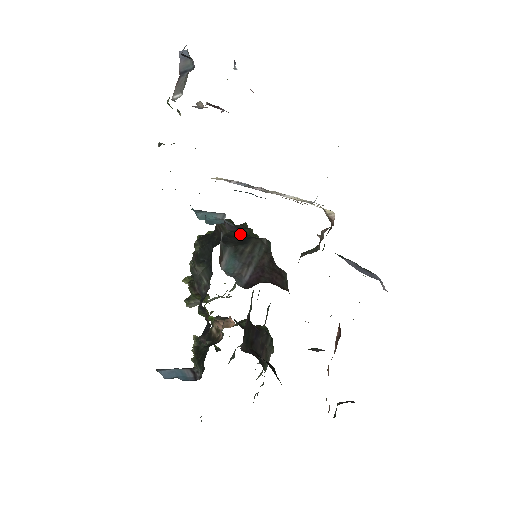
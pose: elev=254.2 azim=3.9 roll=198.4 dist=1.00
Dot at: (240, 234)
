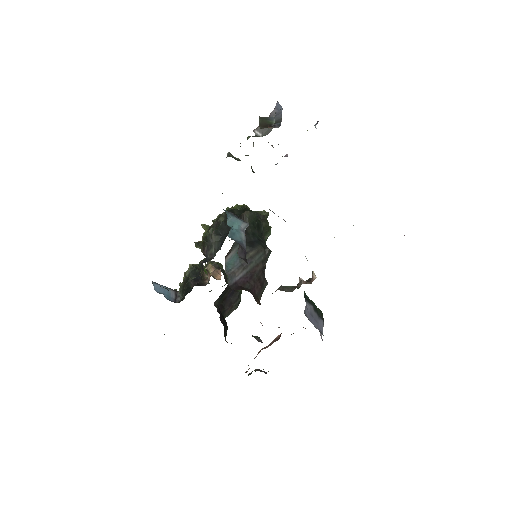
Dot at: (254, 233)
